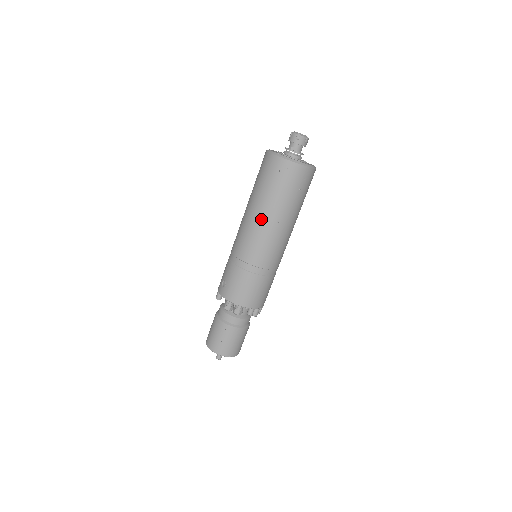
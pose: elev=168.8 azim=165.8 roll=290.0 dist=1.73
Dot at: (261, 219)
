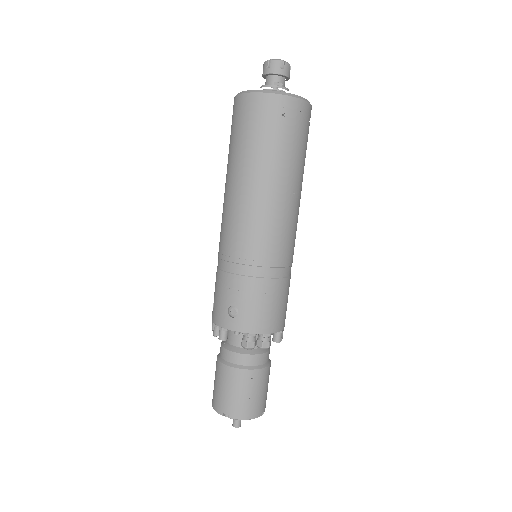
Dot at: (272, 194)
